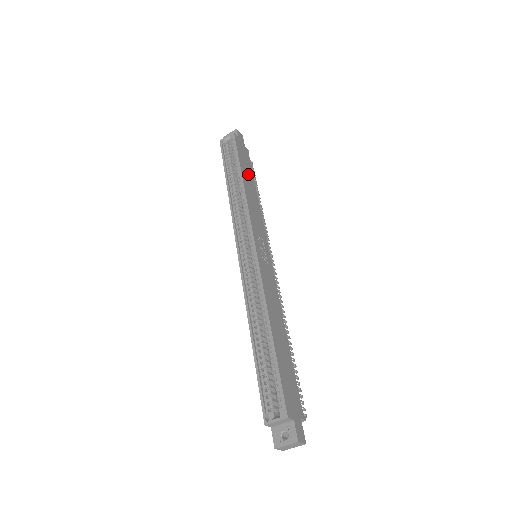
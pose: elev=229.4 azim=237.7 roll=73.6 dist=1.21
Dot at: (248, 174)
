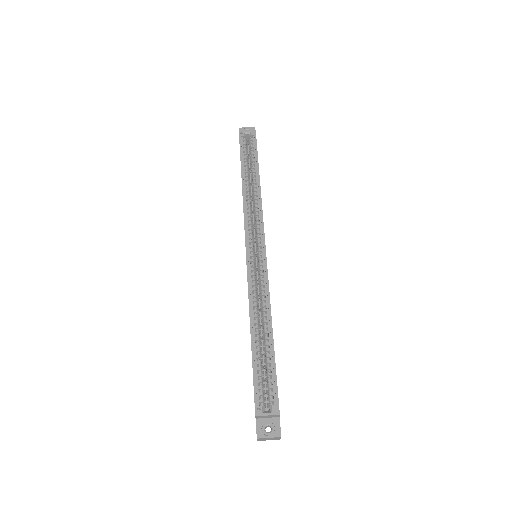
Dot at: occluded
